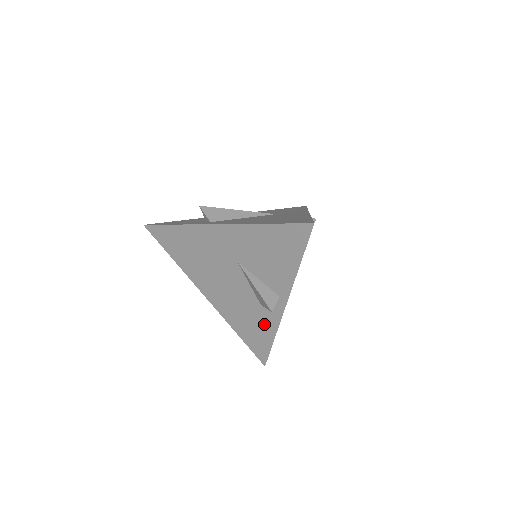
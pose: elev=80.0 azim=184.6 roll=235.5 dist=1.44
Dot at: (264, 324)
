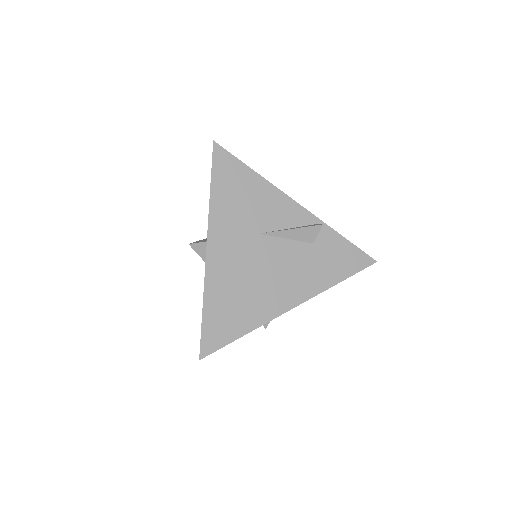
Dot at: occluded
